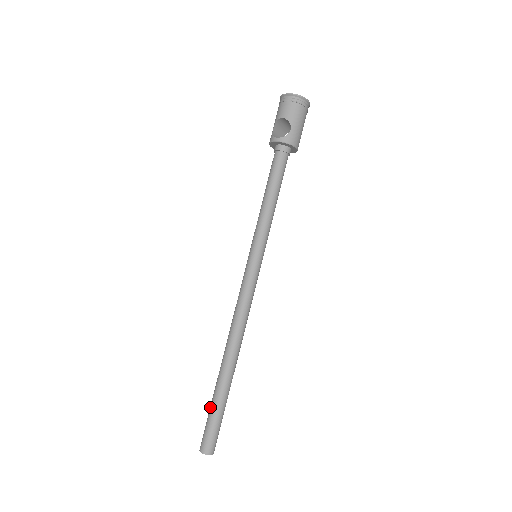
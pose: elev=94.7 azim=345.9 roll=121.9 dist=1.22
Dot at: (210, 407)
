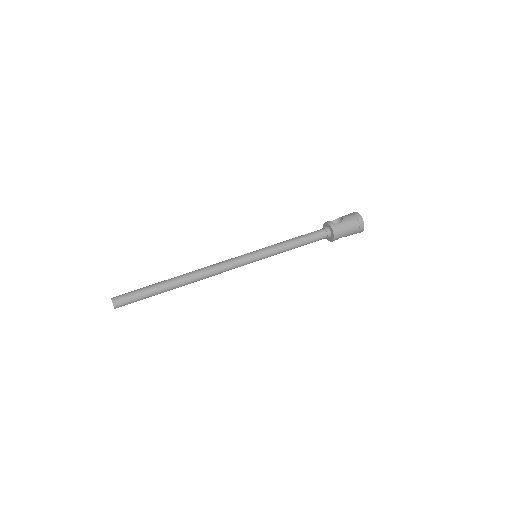
Dot at: (144, 287)
